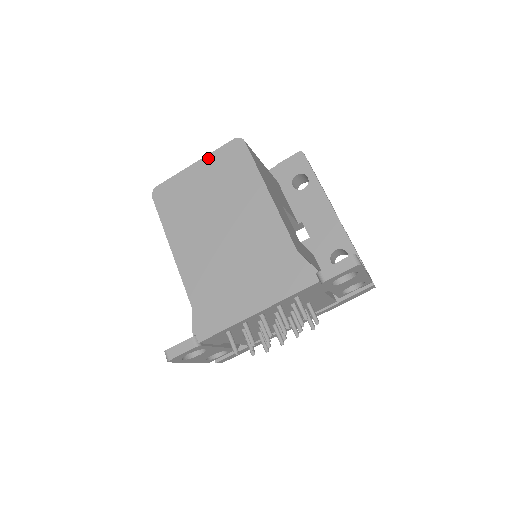
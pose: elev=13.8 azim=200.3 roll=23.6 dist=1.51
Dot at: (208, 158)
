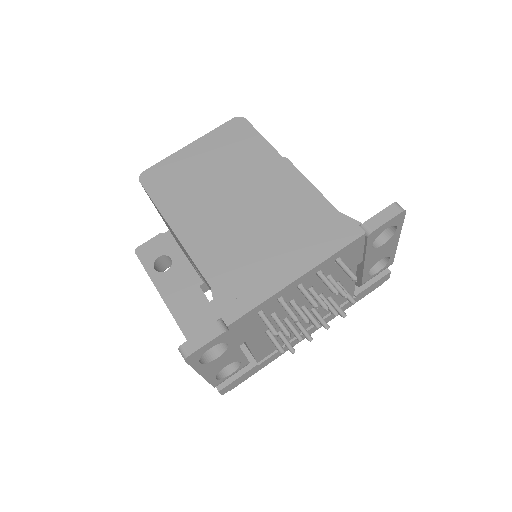
Dot at: (205, 138)
